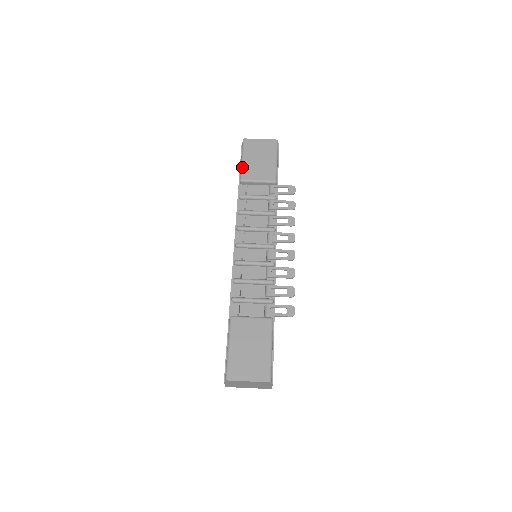
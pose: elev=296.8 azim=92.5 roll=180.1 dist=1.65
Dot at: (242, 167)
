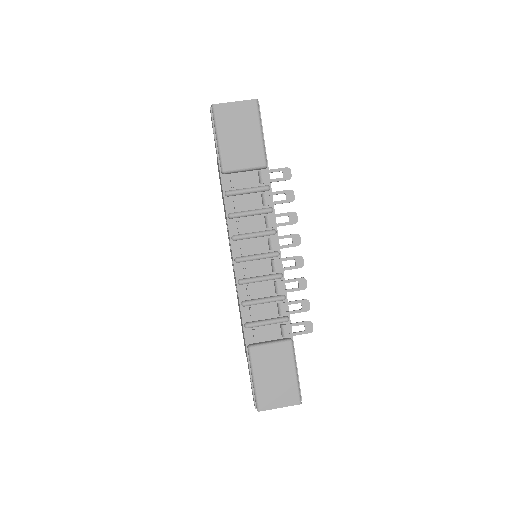
Dot at: (220, 152)
